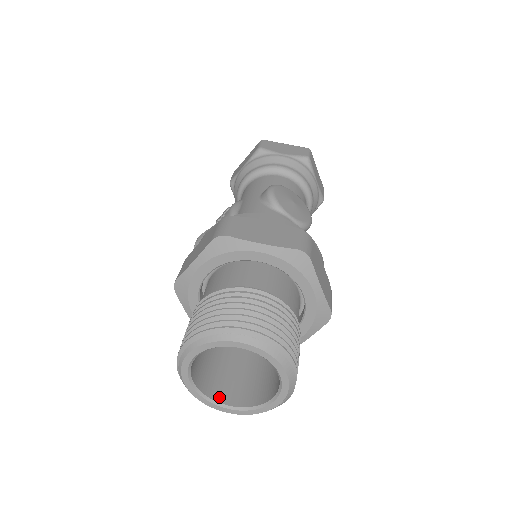
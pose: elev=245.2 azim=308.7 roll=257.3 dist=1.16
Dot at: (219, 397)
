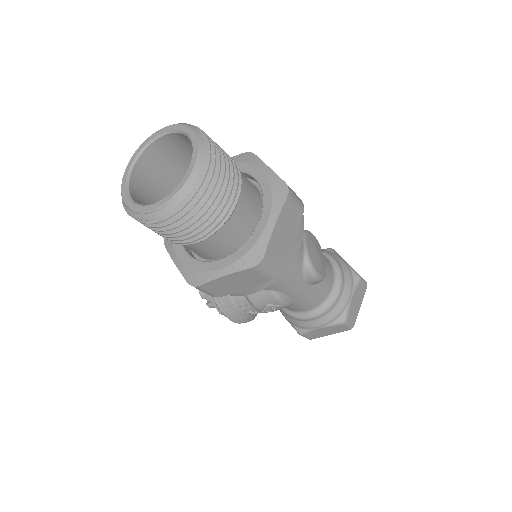
Dot at: (133, 193)
